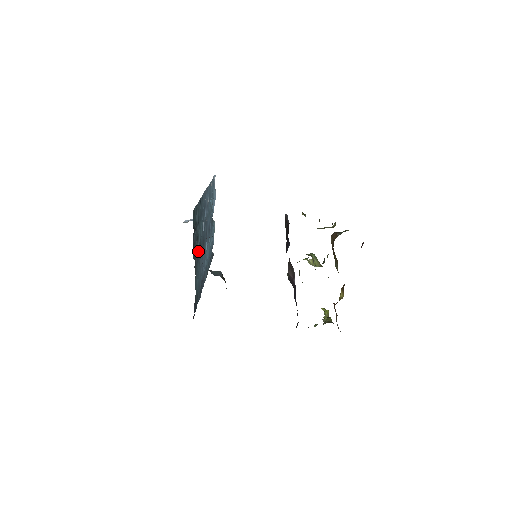
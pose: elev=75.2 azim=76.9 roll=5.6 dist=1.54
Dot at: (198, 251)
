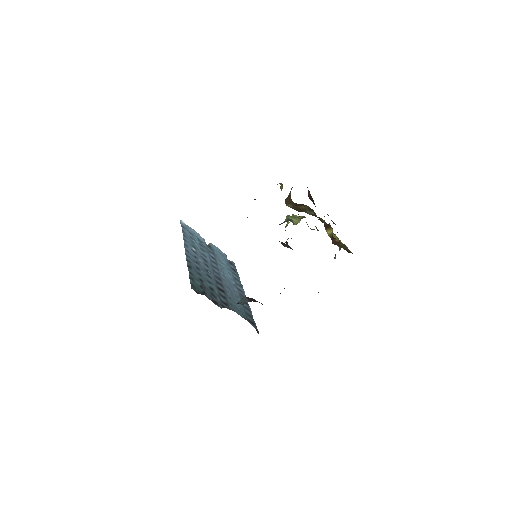
Dot at: (220, 294)
